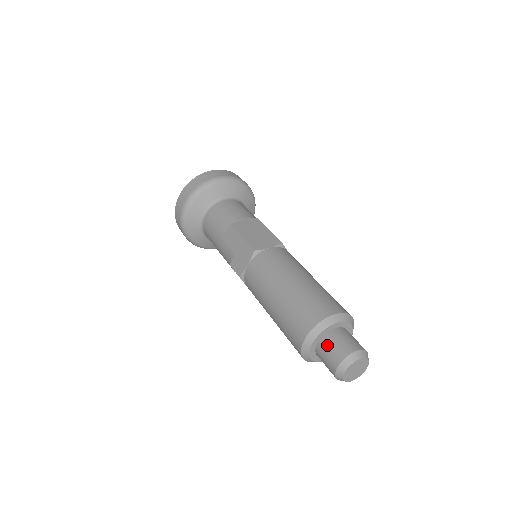
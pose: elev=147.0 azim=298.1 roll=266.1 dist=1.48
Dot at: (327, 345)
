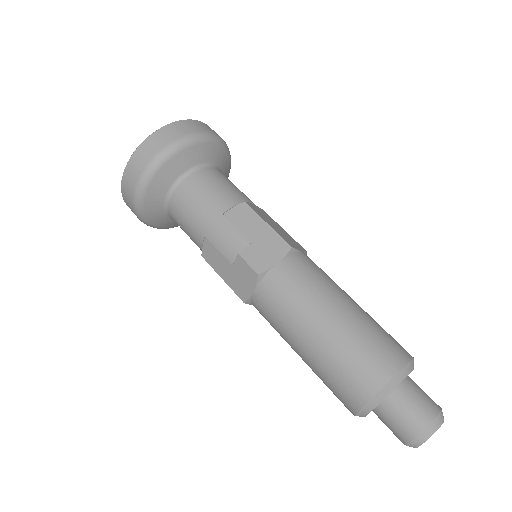
Dot at: (410, 395)
